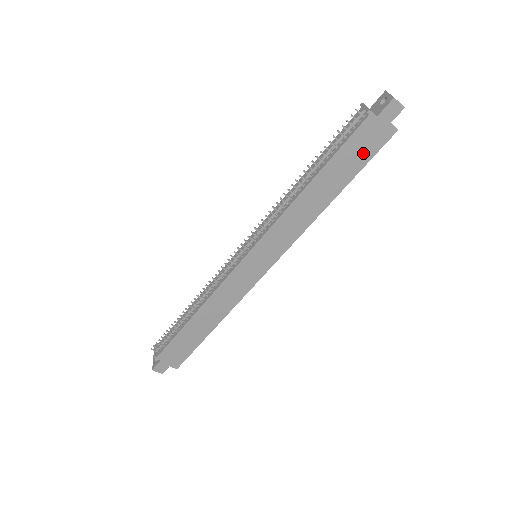
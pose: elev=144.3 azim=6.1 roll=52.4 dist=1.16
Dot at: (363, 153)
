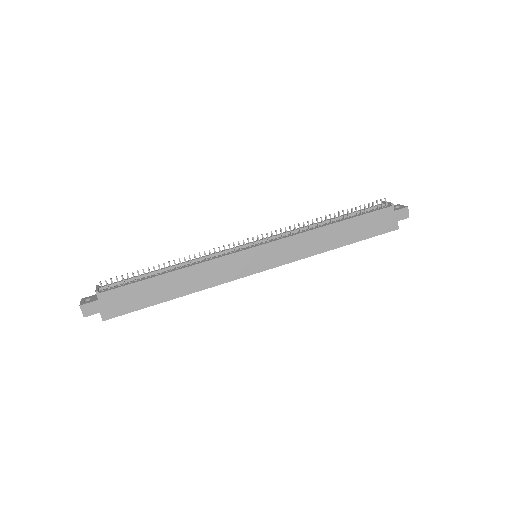
Dot at: (373, 228)
